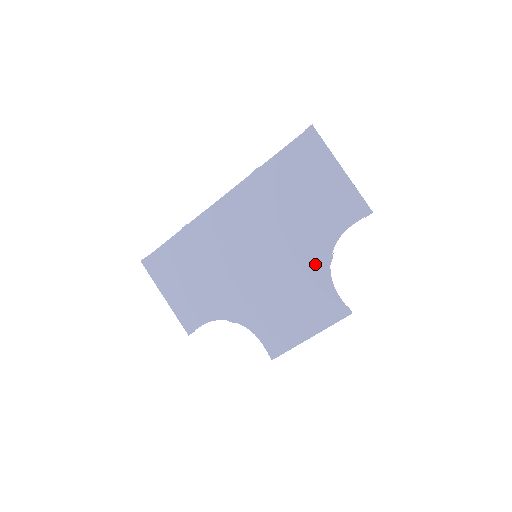
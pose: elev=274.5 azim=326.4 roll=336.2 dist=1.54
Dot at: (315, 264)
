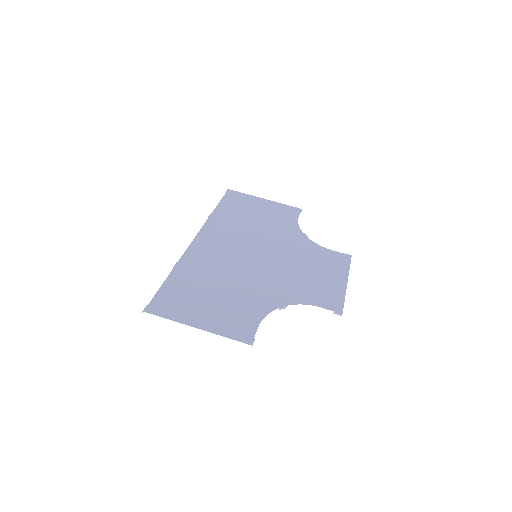
Dot at: (300, 242)
